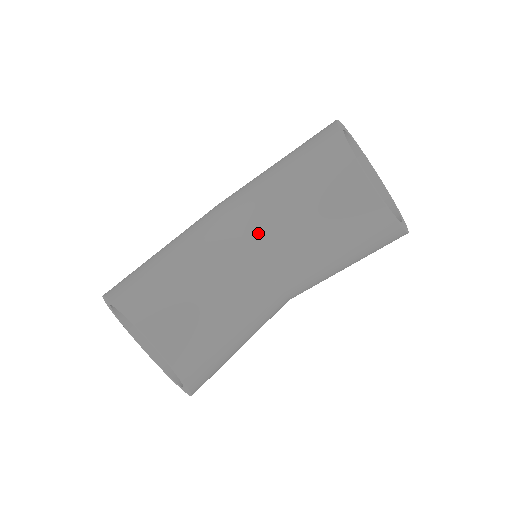
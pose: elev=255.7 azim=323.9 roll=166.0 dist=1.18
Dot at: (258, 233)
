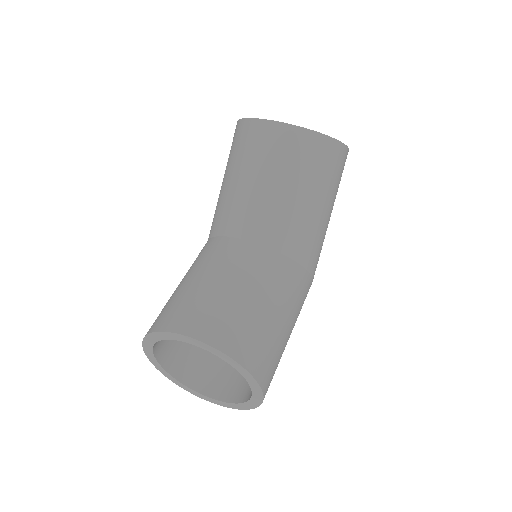
Dot at: (231, 222)
